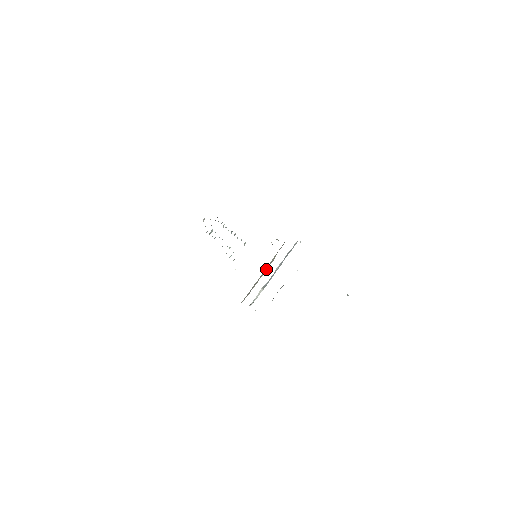
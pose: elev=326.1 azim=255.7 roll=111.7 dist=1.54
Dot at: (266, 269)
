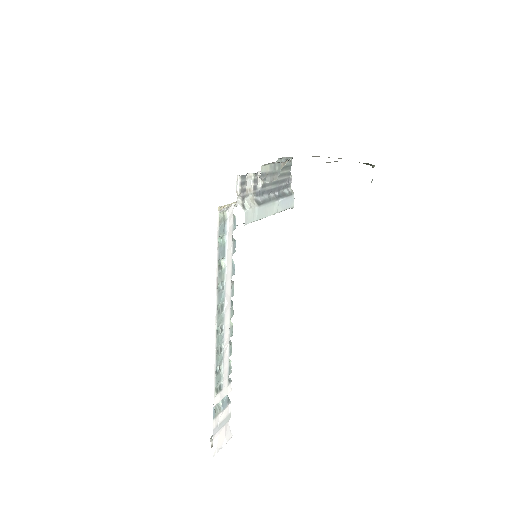
Dot at: occluded
